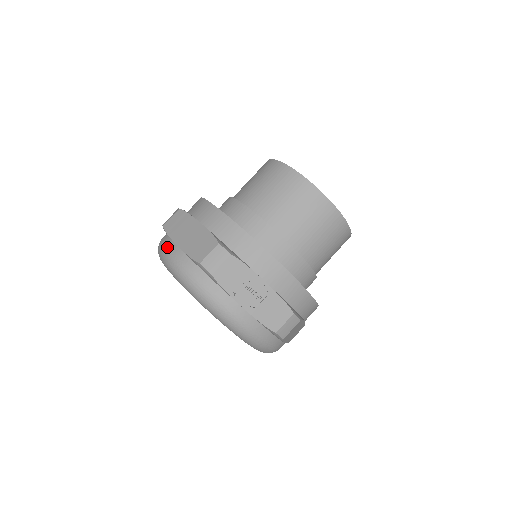
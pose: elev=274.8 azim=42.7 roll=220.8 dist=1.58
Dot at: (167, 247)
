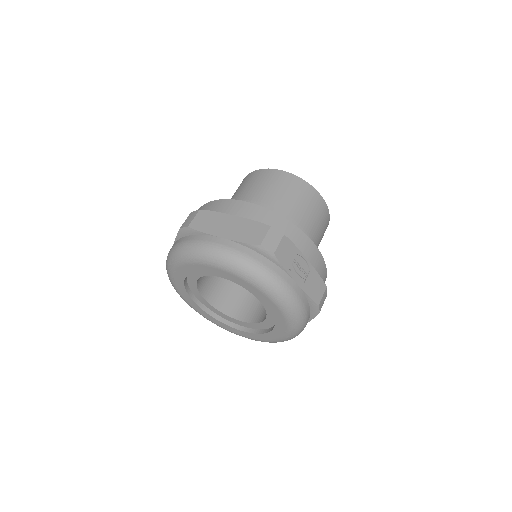
Dot at: (207, 241)
